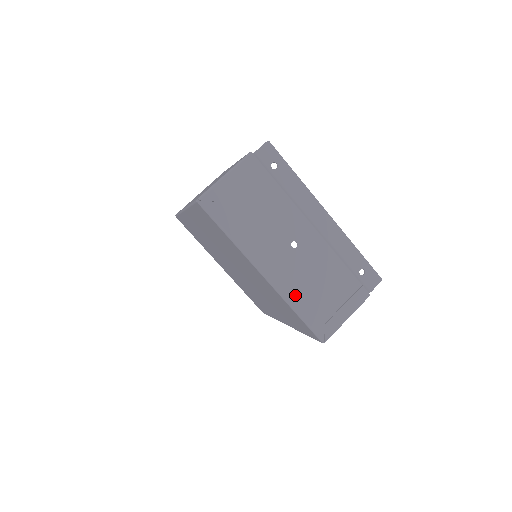
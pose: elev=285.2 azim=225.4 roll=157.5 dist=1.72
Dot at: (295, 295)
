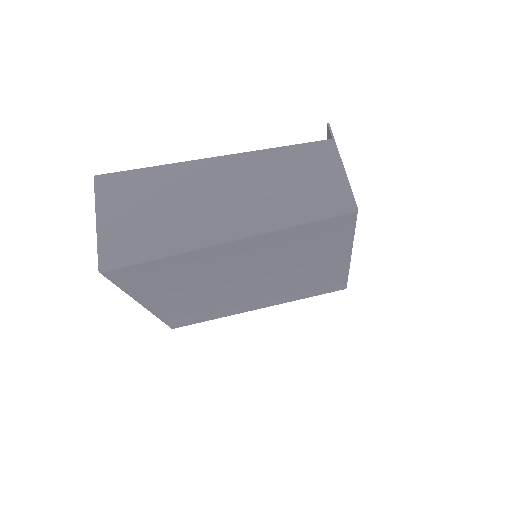
Dot at: occluded
